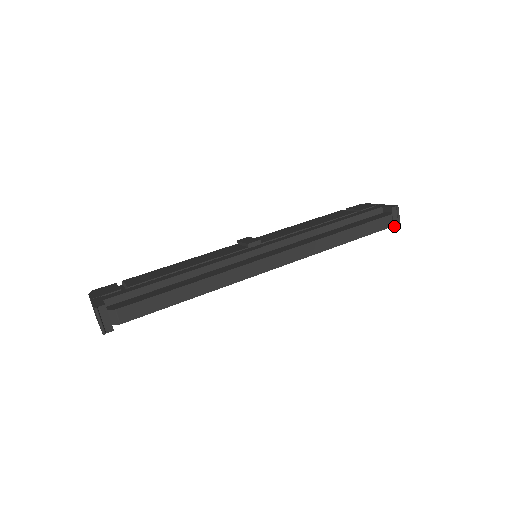
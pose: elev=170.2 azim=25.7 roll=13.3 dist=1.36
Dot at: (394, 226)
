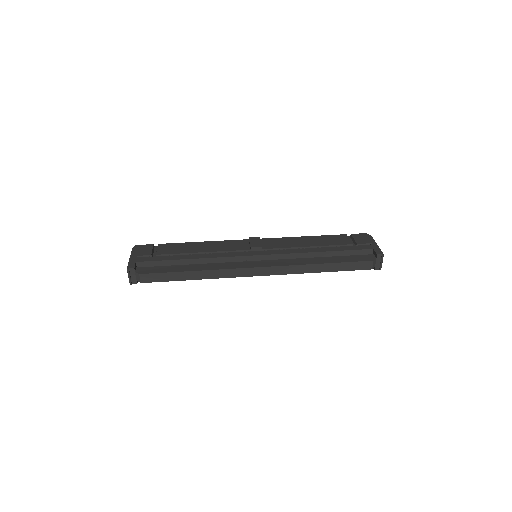
Dot at: (375, 268)
